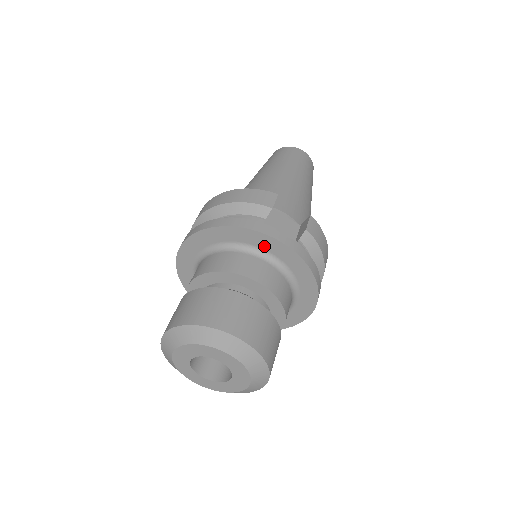
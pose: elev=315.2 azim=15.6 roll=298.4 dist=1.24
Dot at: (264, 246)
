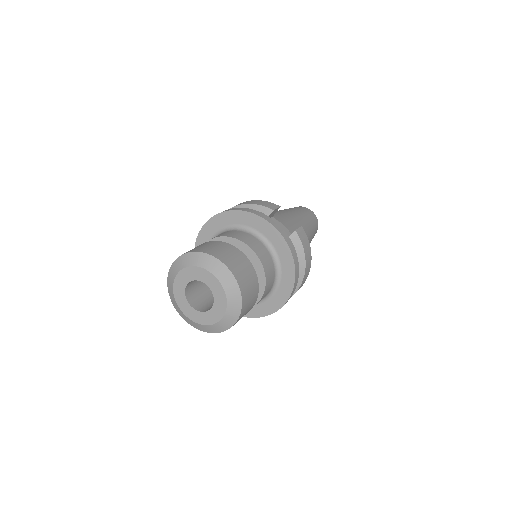
Dot at: (261, 229)
